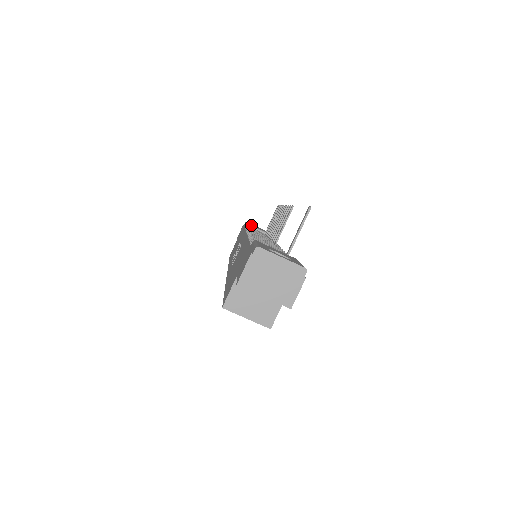
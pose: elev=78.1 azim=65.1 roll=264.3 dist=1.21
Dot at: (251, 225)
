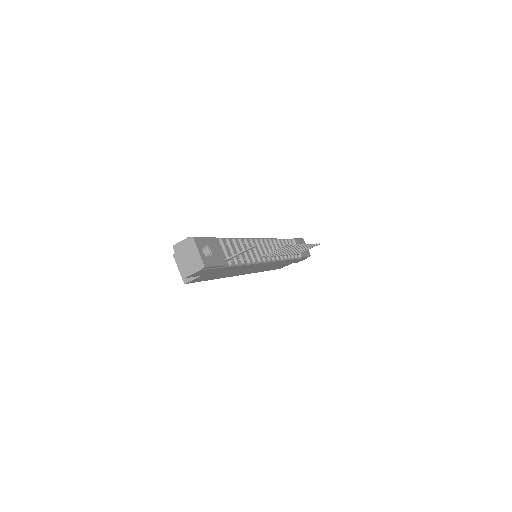
Dot at: (296, 242)
